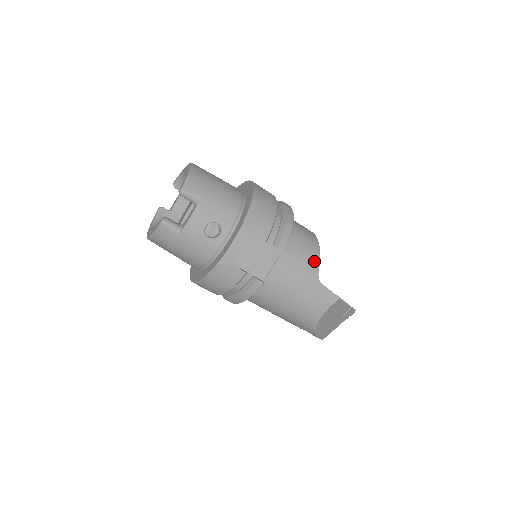
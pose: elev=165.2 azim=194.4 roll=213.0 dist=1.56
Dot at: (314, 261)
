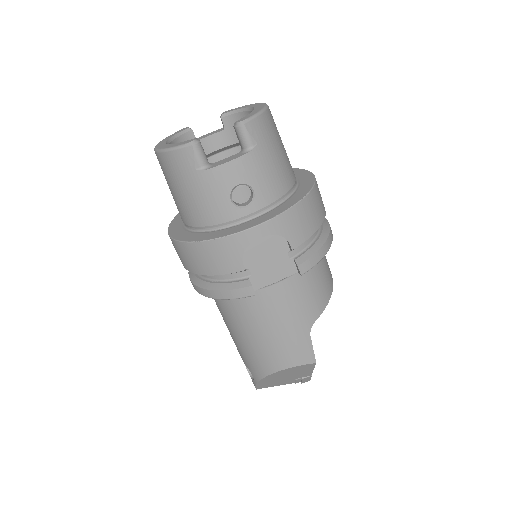
Dot at: (319, 306)
